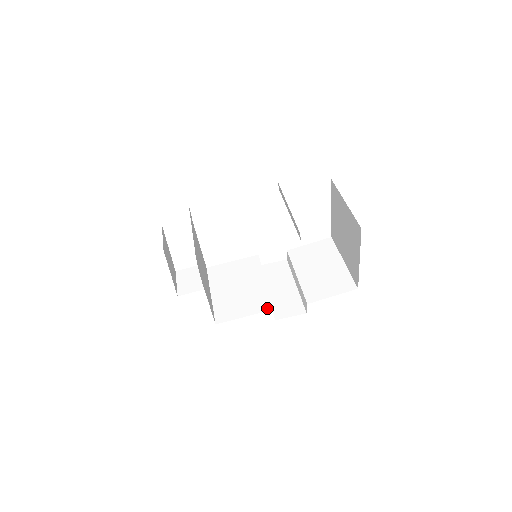
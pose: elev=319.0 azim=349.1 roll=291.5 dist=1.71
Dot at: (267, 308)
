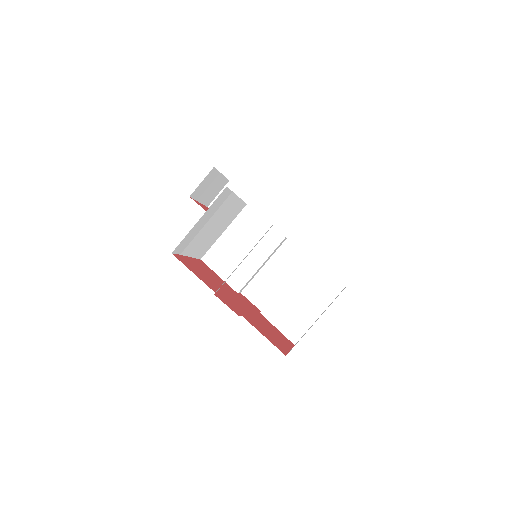
Dot at: (235, 287)
